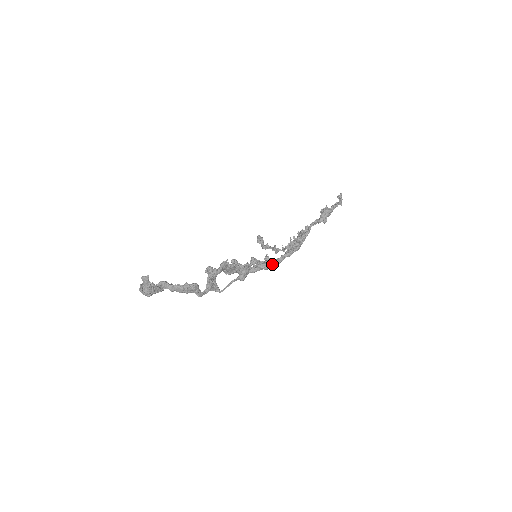
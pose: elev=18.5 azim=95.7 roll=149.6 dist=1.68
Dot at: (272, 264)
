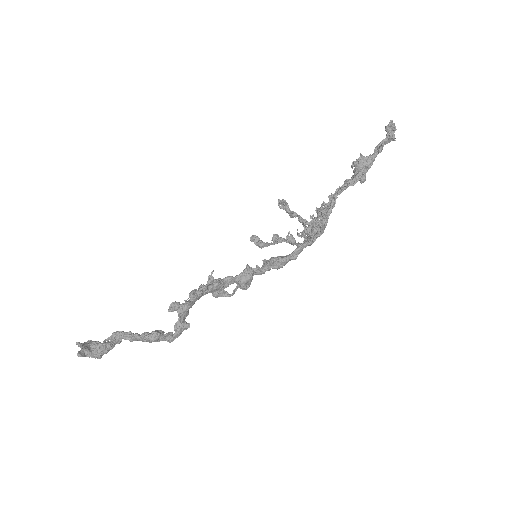
Dot at: (284, 261)
